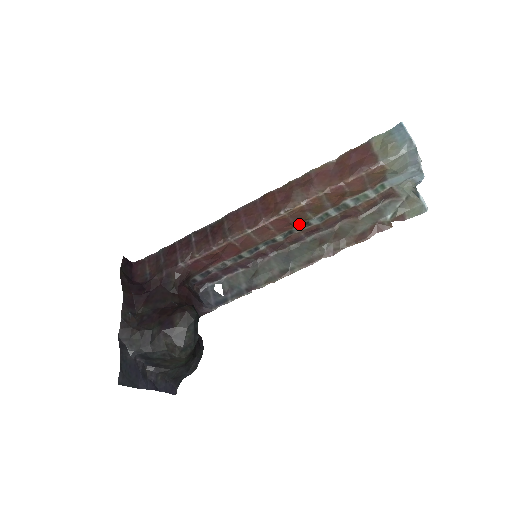
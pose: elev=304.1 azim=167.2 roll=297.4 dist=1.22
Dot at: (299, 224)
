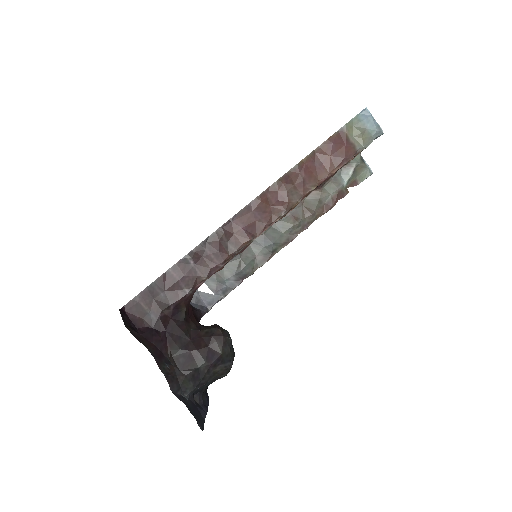
Dot at: occluded
